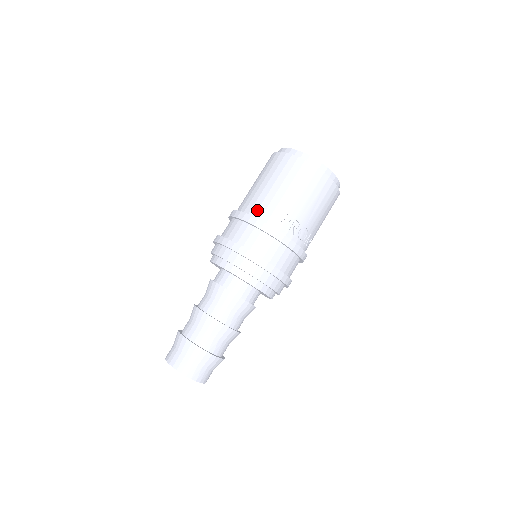
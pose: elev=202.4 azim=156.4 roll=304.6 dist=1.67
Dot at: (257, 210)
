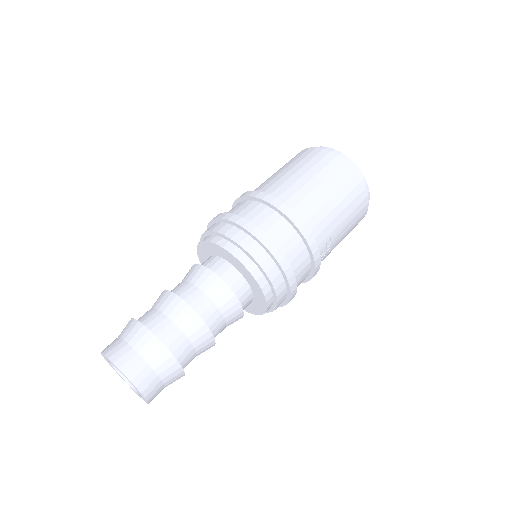
Dot at: (309, 219)
